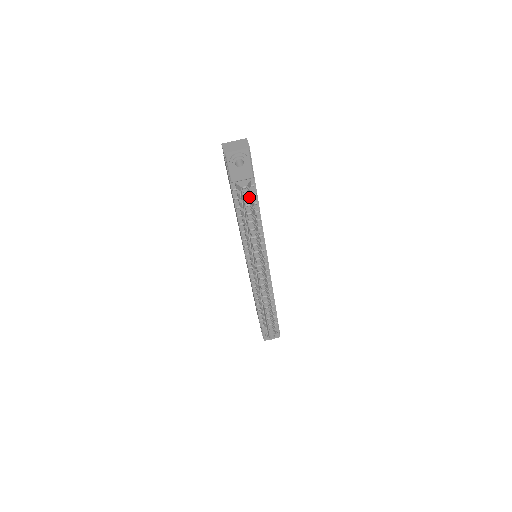
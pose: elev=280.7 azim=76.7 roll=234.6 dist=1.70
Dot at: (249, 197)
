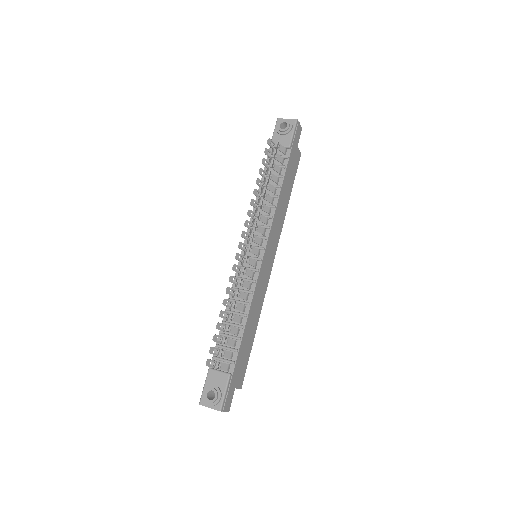
Dot at: (276, 152)
